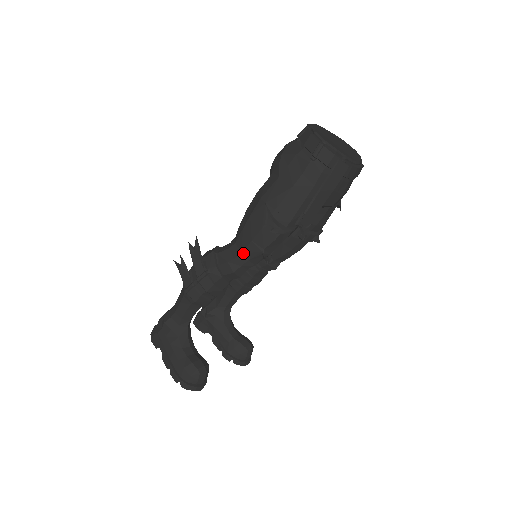
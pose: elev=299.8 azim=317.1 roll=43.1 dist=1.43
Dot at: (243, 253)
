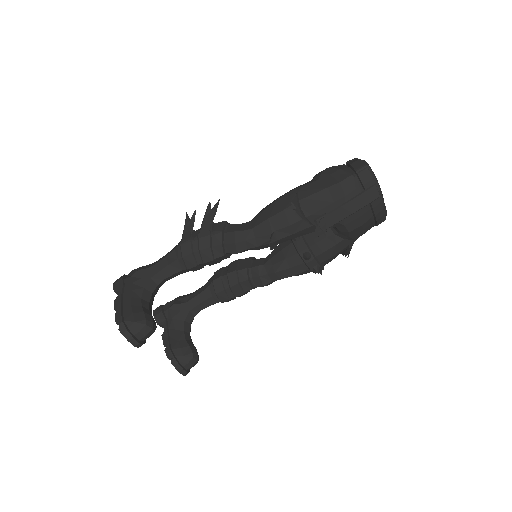
Dot at: (254, 228)
